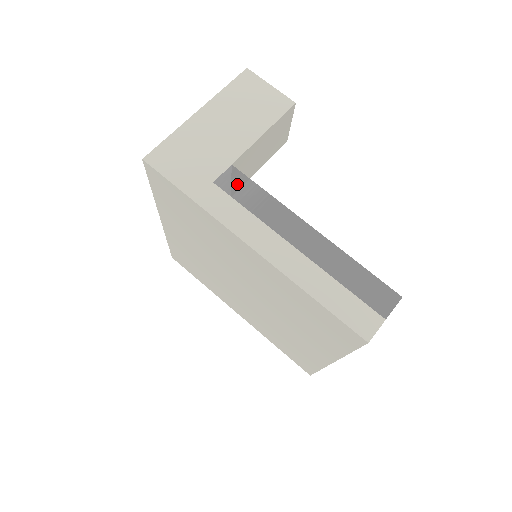
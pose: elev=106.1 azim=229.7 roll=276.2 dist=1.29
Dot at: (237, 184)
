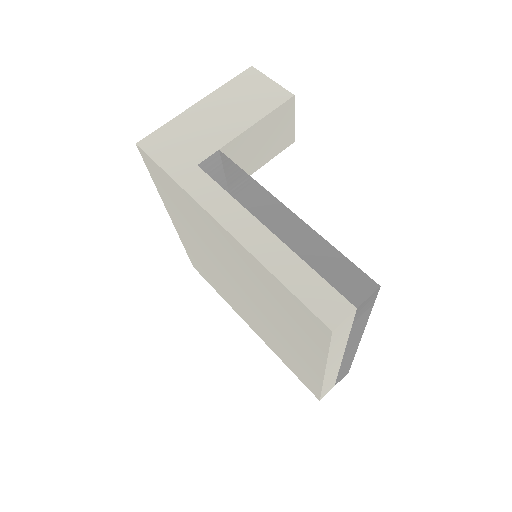
Dot at: (220, 167)
